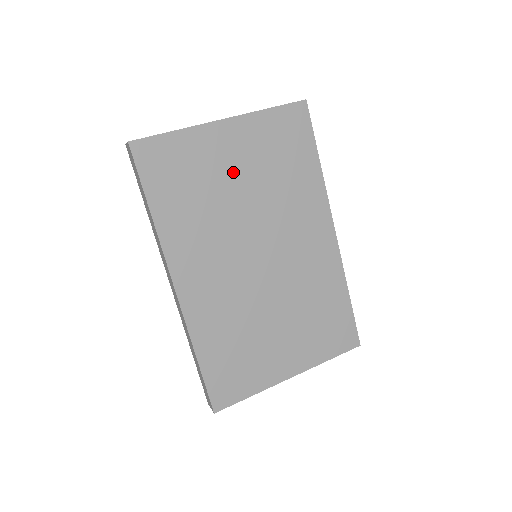
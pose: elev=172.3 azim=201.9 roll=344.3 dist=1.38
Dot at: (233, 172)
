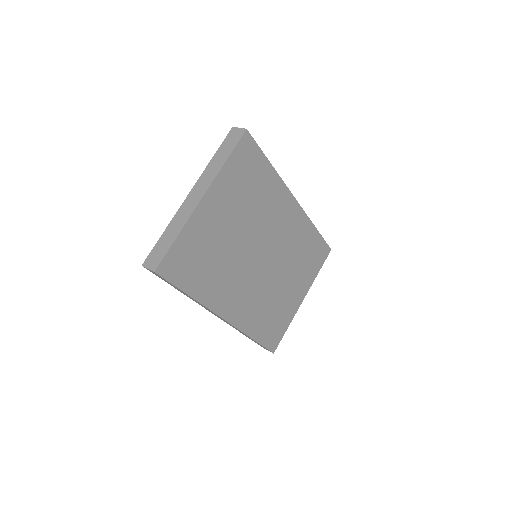
Dot at: (225, 225)
